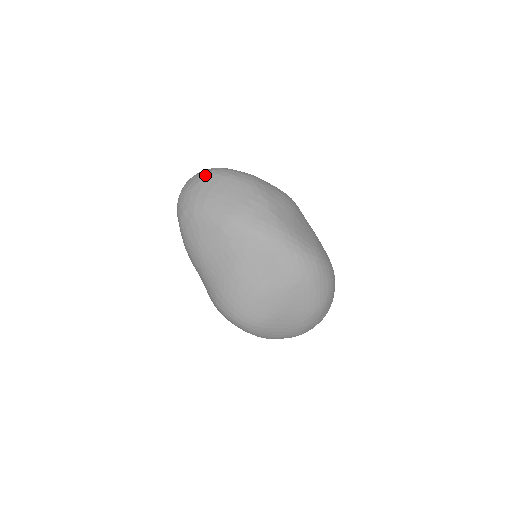
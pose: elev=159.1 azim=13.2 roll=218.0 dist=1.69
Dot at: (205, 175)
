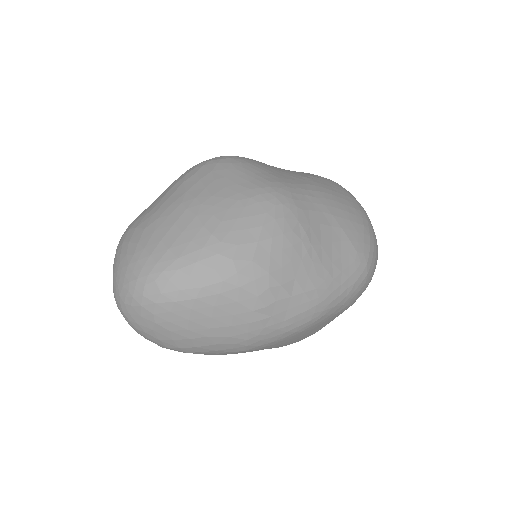
Dot at: (155, 310)
